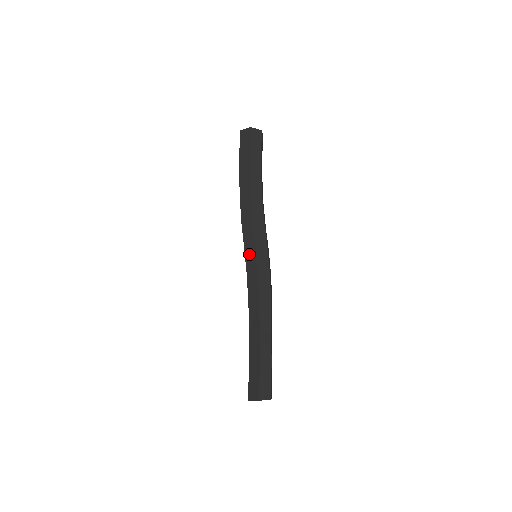
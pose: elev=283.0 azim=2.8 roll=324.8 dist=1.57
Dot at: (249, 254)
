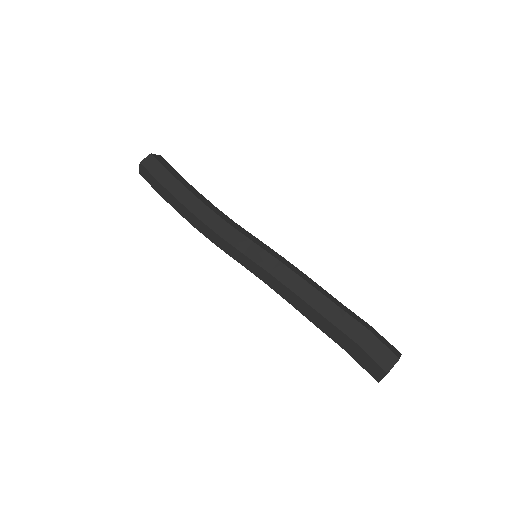
Dot at: (253, 253)
